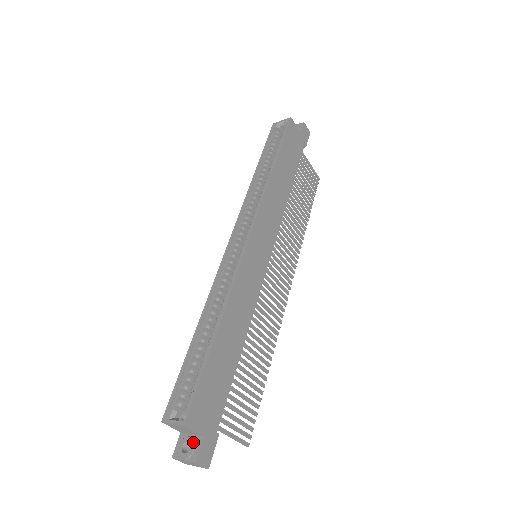
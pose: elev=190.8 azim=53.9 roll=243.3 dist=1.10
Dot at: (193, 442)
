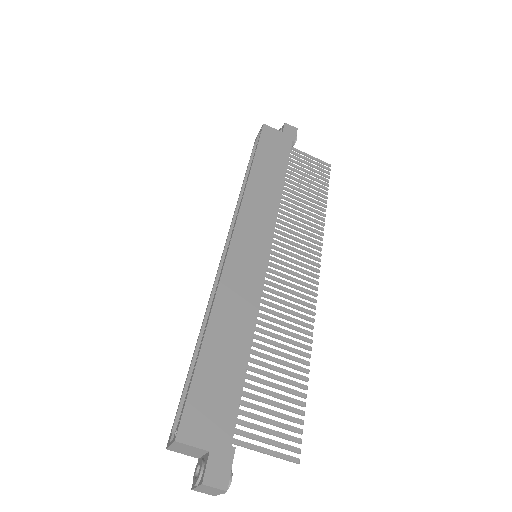
Dot at: (201, 462)
